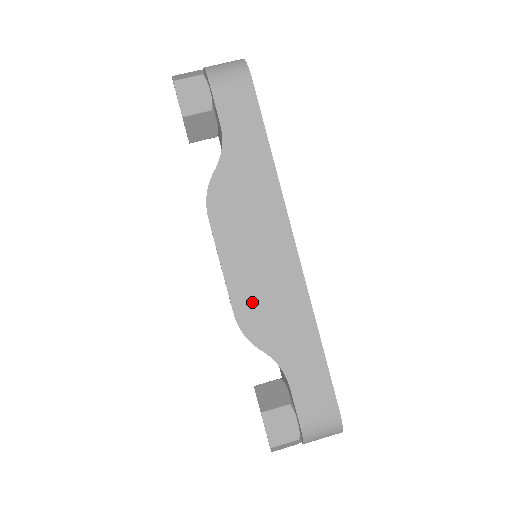
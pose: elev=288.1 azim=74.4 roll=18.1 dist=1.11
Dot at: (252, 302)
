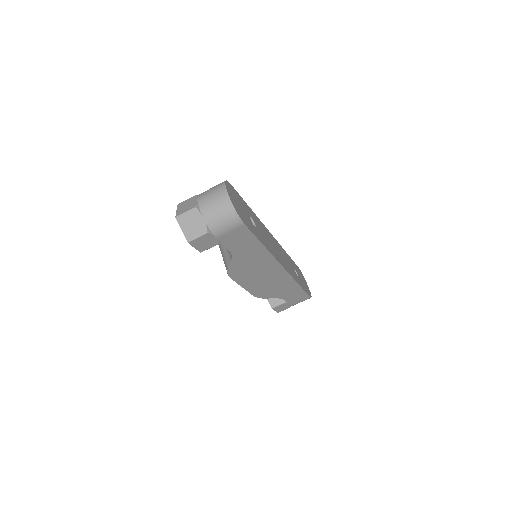
Dot at: (262, 290)
